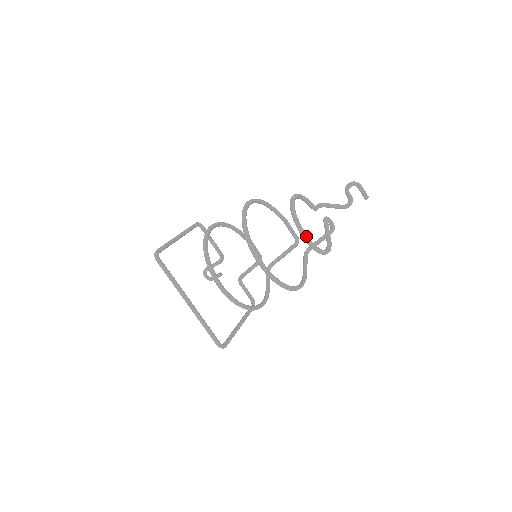
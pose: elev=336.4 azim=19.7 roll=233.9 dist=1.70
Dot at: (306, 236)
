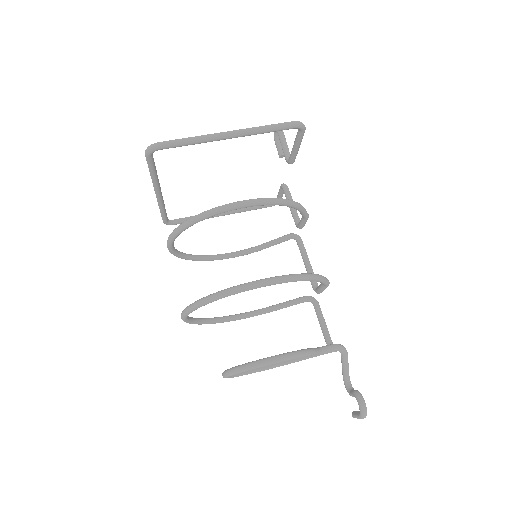
Dot at: occluded
